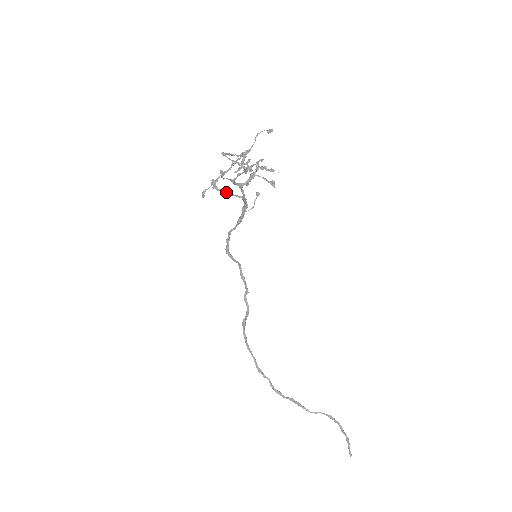
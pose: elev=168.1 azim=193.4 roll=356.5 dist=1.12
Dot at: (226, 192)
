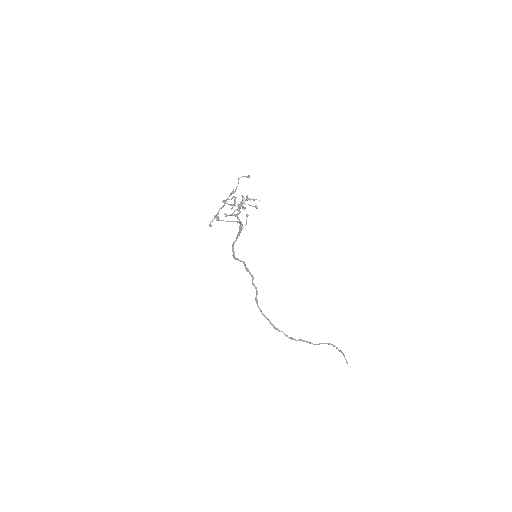
Dot at: (227, 221)
